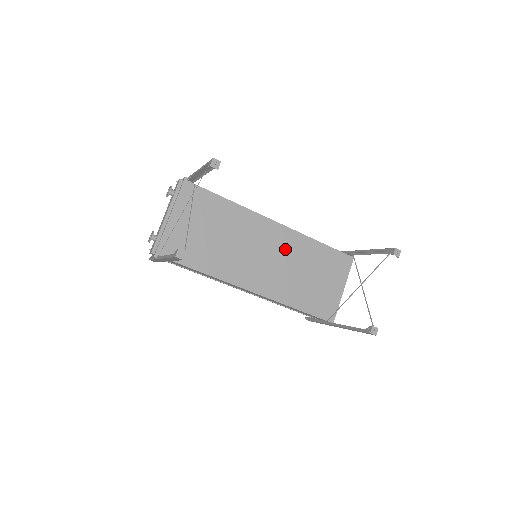
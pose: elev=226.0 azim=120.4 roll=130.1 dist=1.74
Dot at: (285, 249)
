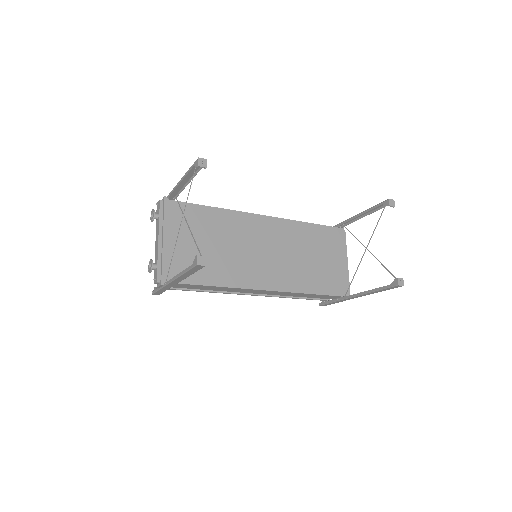
Dot at: (282, 239)
